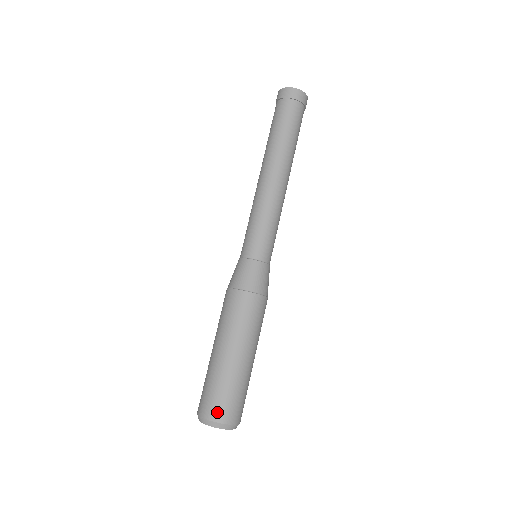
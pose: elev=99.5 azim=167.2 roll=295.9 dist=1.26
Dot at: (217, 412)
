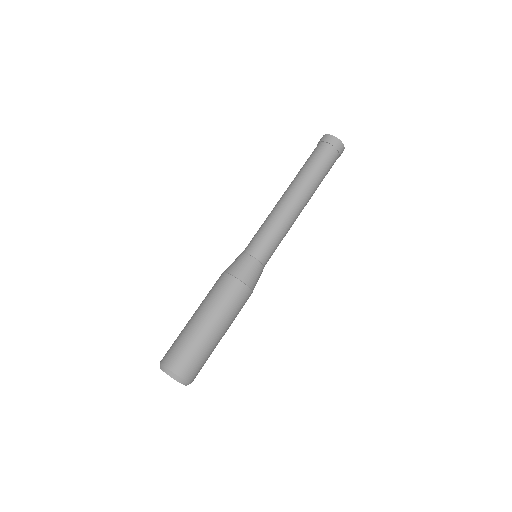
Dot at: (169, 358)
